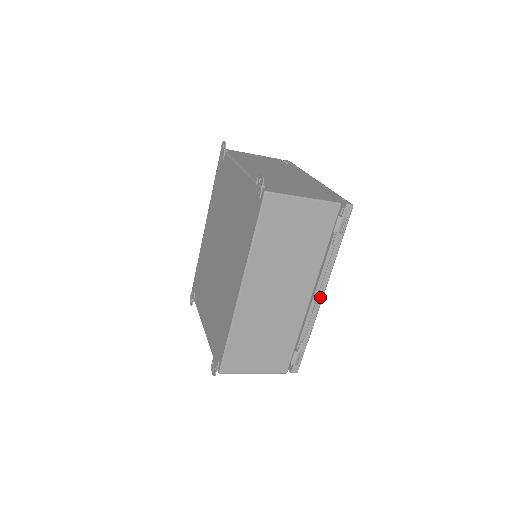
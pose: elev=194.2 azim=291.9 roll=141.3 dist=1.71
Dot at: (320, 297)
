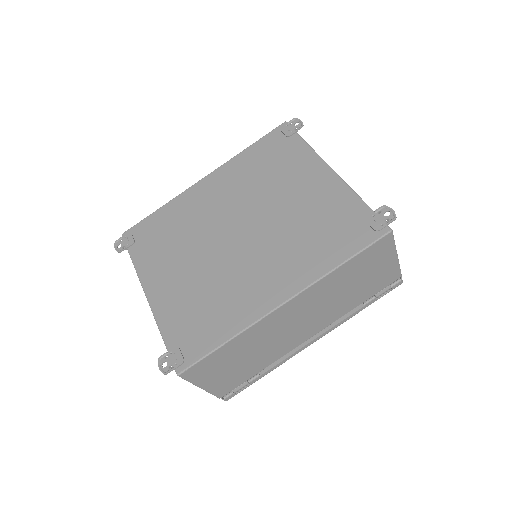
Dot at: (312, 342)
